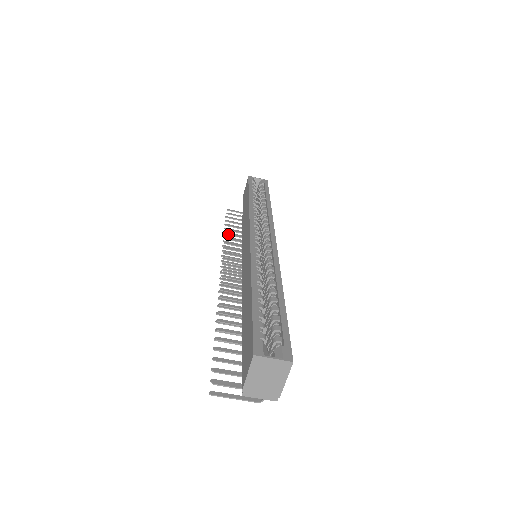
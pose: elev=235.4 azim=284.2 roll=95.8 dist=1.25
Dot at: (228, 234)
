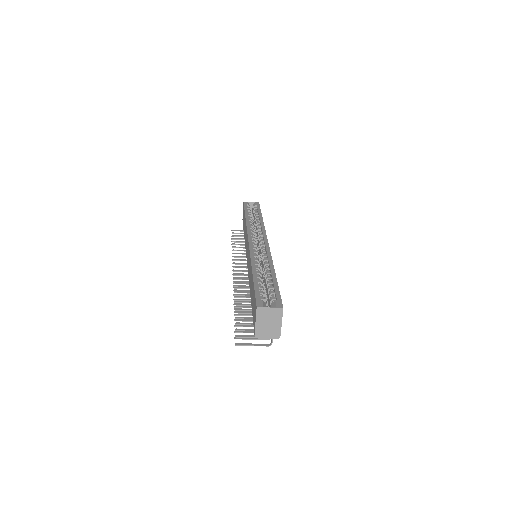
Dot at: (235, 247)
